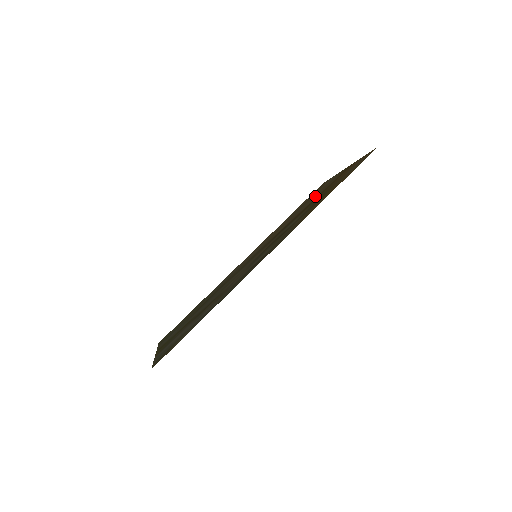
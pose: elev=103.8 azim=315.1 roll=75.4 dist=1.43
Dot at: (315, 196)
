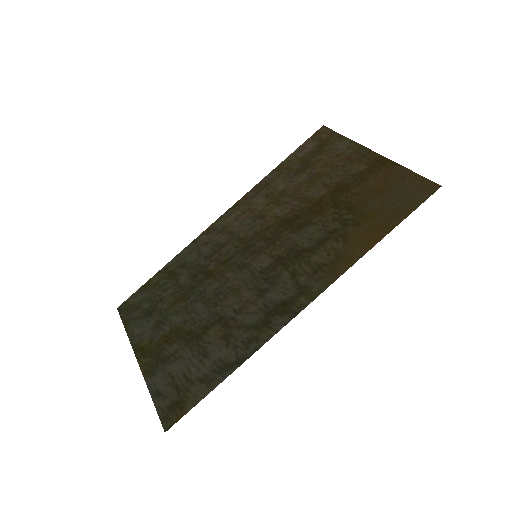
Dot at: (328, 177)
